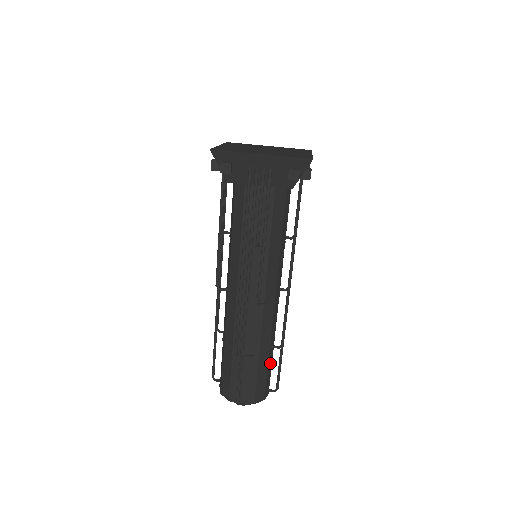
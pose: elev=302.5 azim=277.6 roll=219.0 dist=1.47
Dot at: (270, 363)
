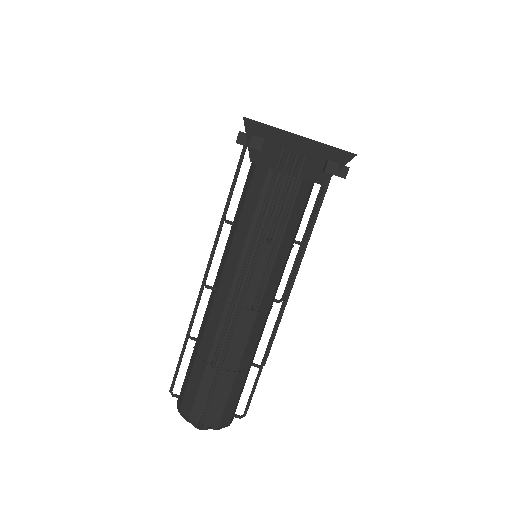
Dot at: (244, 383)
